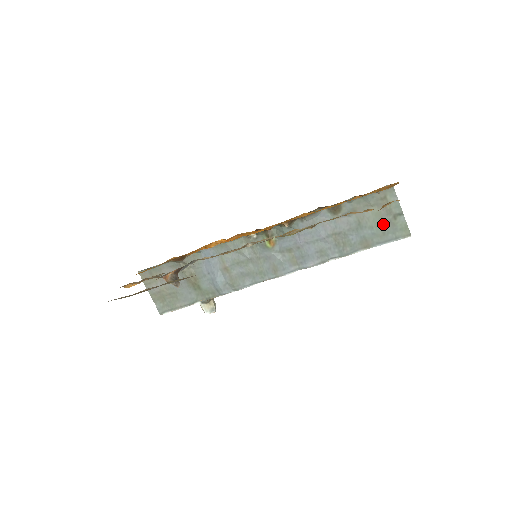
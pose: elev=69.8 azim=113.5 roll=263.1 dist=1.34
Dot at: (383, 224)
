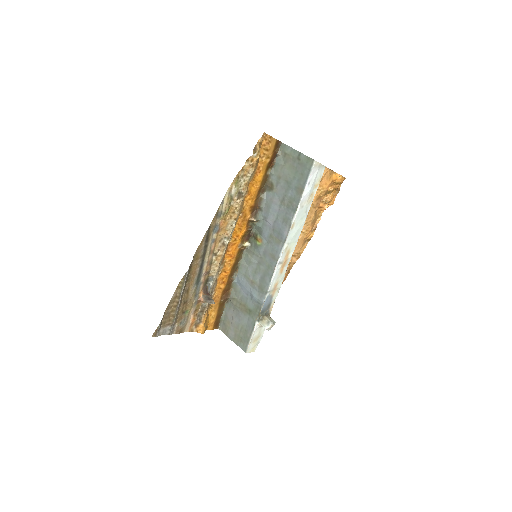
Dot at: (297, 169)
